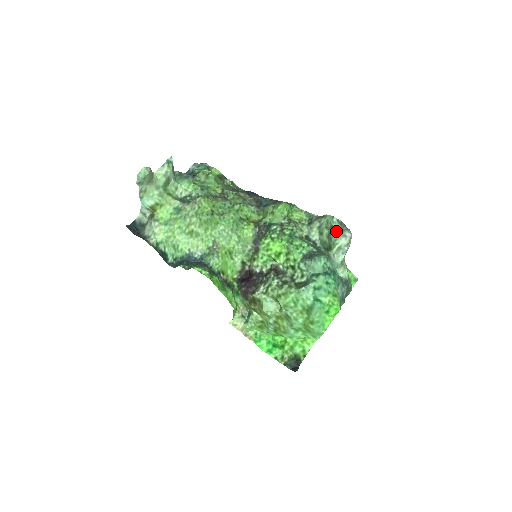
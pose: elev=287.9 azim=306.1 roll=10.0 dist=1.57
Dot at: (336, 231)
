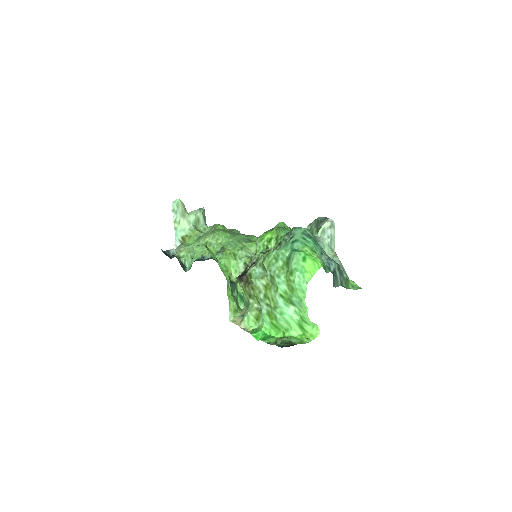
Dot at: (321, 222)
